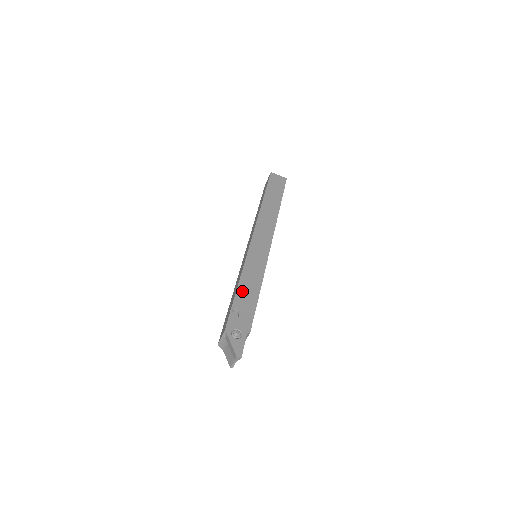
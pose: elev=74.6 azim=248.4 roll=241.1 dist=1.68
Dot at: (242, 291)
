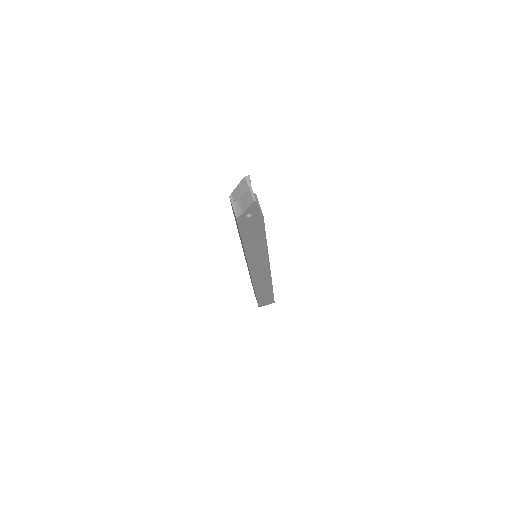
Dot at: occluded
